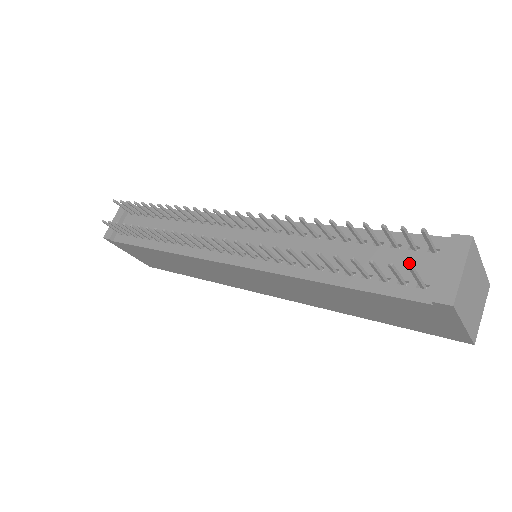
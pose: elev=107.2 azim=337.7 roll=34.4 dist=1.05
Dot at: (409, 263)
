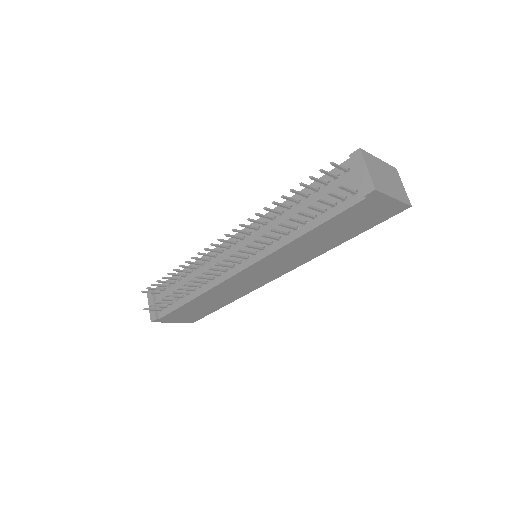
Dot at: occluded
